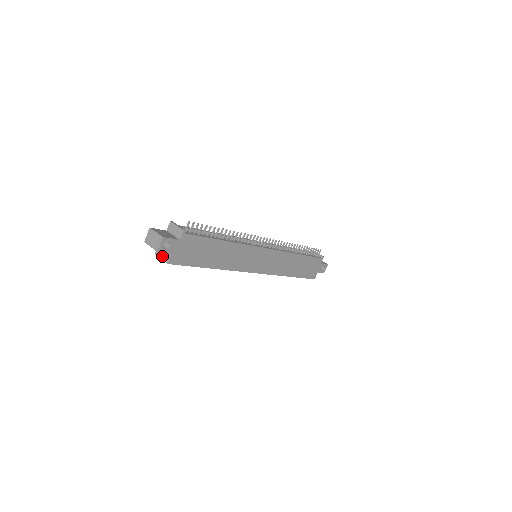
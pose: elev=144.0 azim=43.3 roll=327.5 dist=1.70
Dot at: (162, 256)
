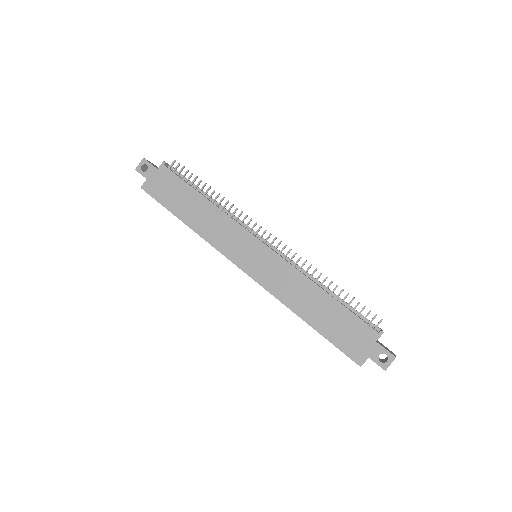
Dot at: occluded
